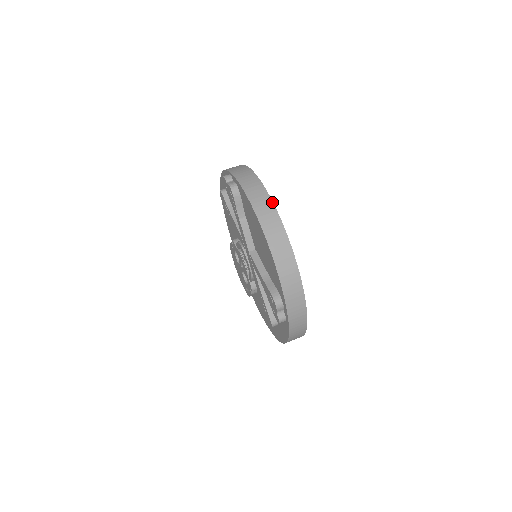
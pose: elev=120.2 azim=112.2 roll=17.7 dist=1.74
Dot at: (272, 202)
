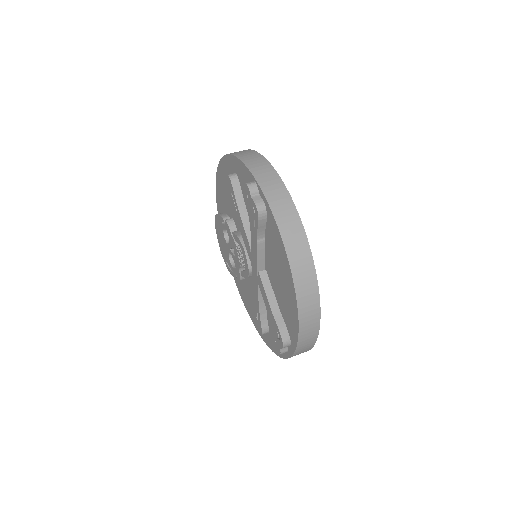
Dot at: (310, 249)
